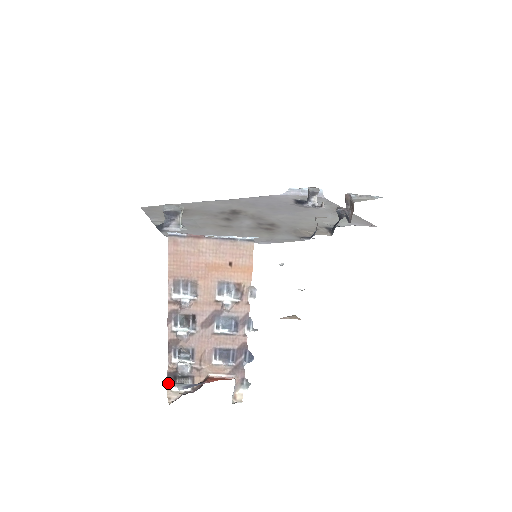
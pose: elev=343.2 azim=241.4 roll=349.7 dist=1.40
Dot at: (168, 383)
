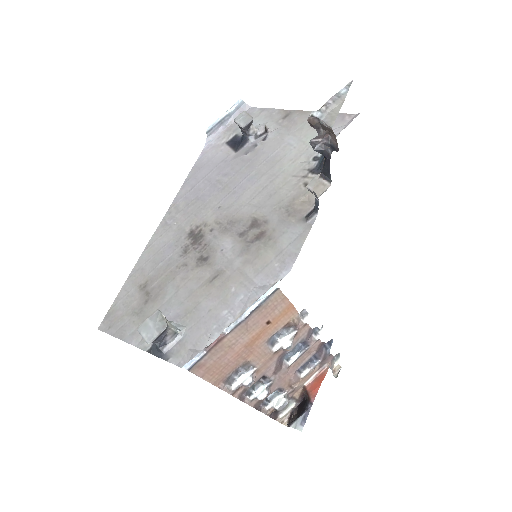
Dot at: (274, 419)
